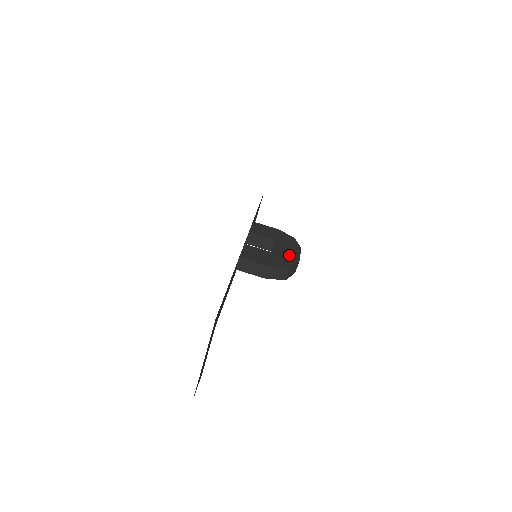
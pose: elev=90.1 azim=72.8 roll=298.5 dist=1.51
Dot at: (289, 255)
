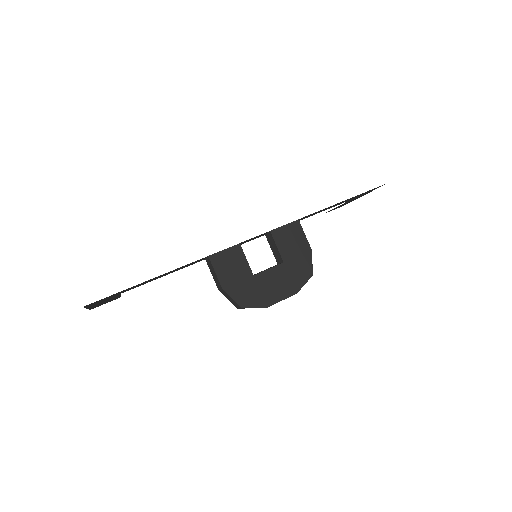
Dot at: (267, 292)
